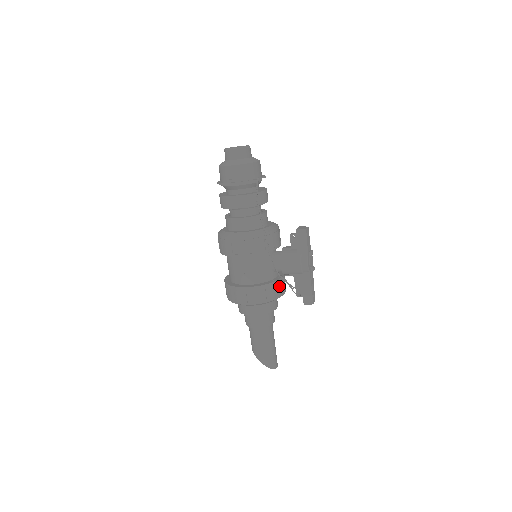
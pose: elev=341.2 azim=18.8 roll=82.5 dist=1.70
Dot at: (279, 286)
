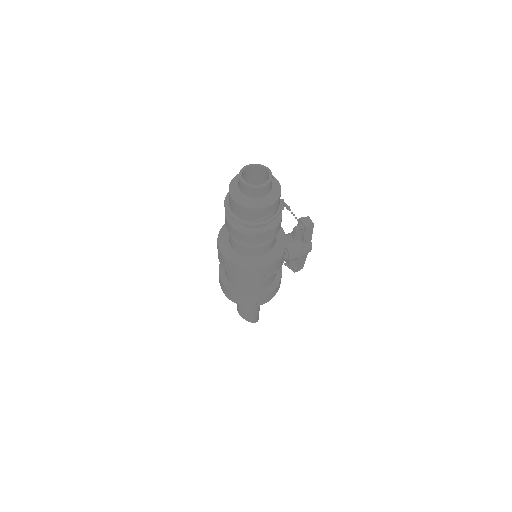
Dot at: occluded
